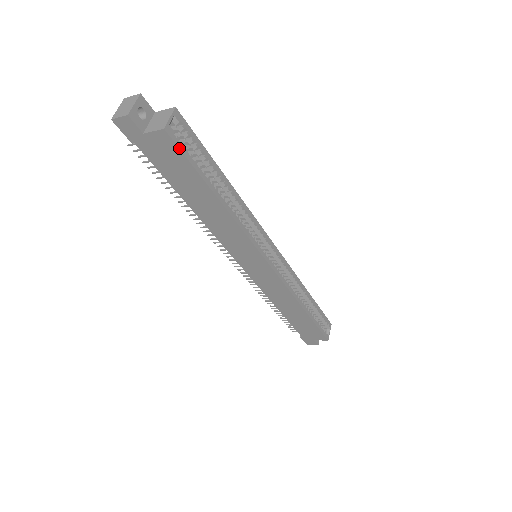
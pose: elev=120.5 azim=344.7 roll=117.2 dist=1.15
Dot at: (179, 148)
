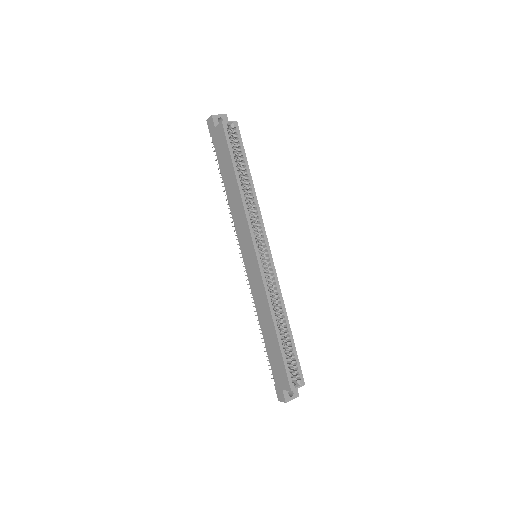
Dot at: (226, 136)
